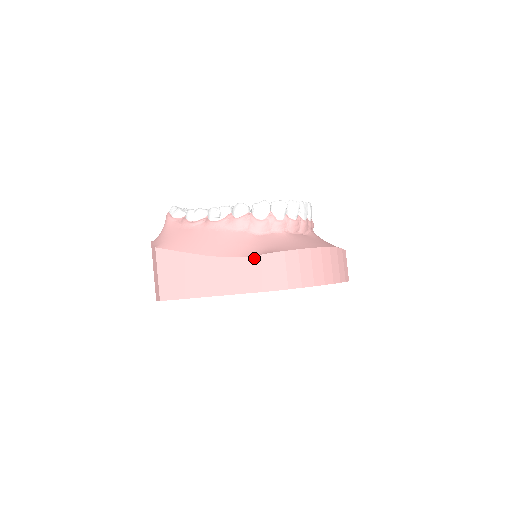
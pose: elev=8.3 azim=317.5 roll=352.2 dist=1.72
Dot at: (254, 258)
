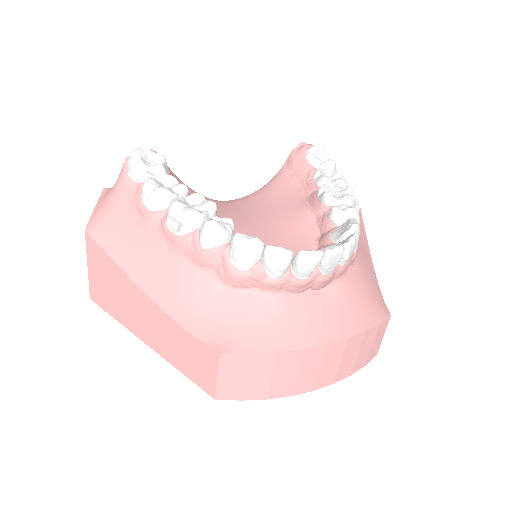
Dot at: (199, 343)
